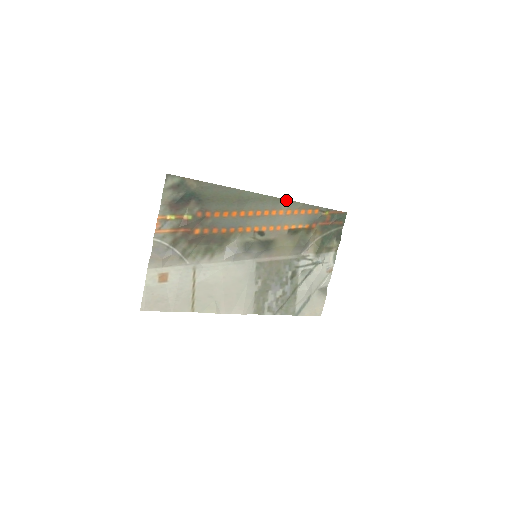
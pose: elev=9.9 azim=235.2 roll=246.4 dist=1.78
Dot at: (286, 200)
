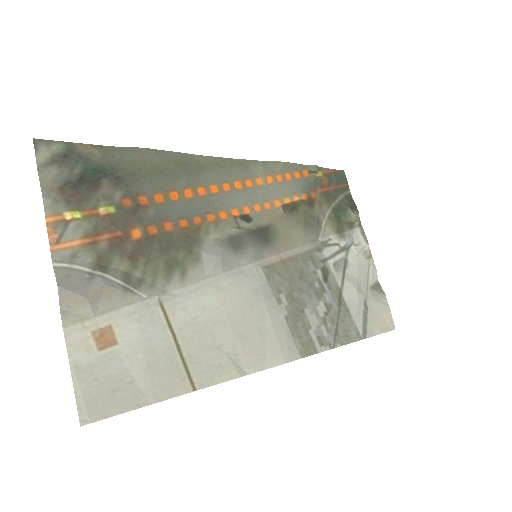
Dot at: (257, 162)
